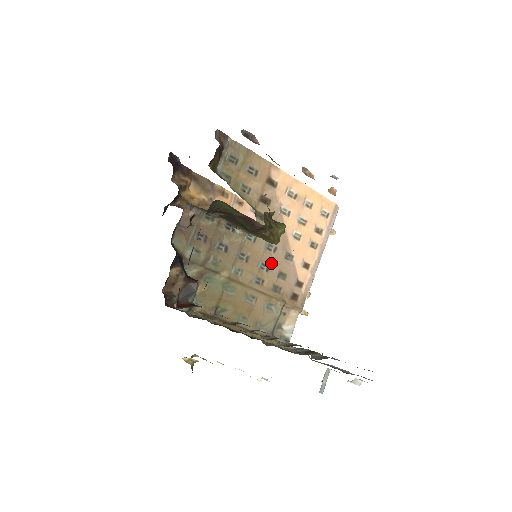
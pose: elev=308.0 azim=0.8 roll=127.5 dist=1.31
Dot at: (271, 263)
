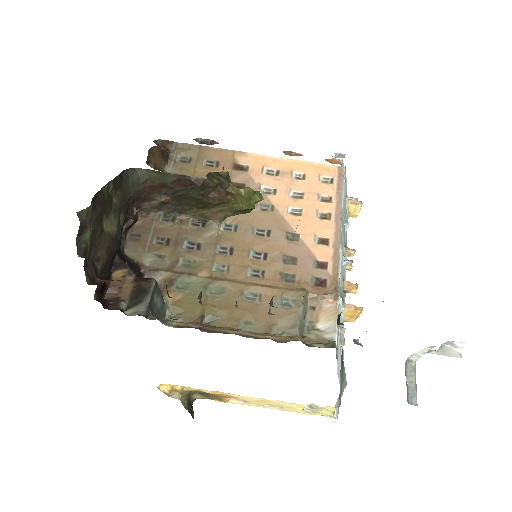
Dot at: (268, 249)
